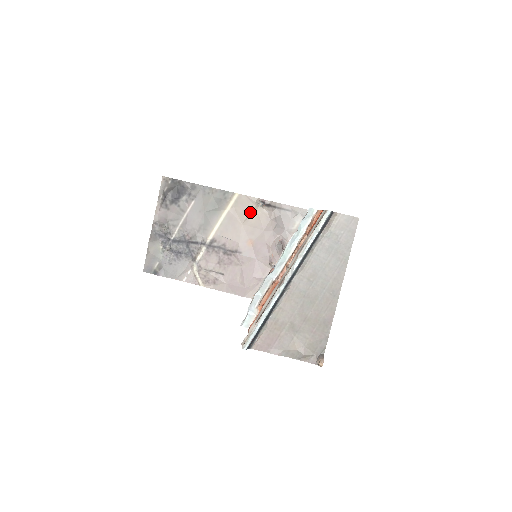
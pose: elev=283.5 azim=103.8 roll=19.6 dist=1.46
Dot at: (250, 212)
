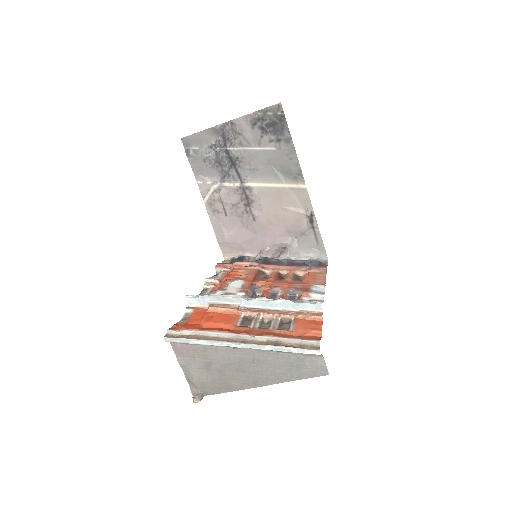
Dot at: (296, 208)
